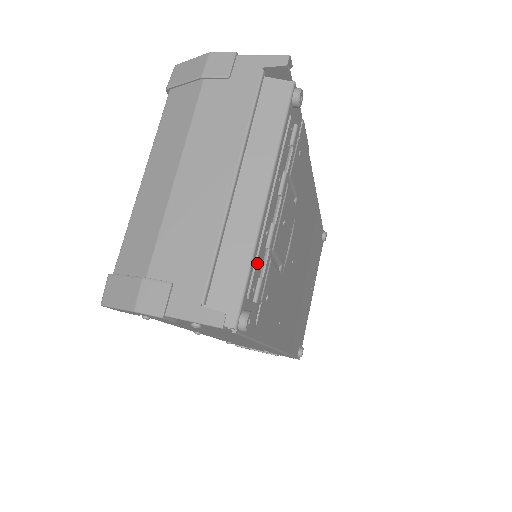
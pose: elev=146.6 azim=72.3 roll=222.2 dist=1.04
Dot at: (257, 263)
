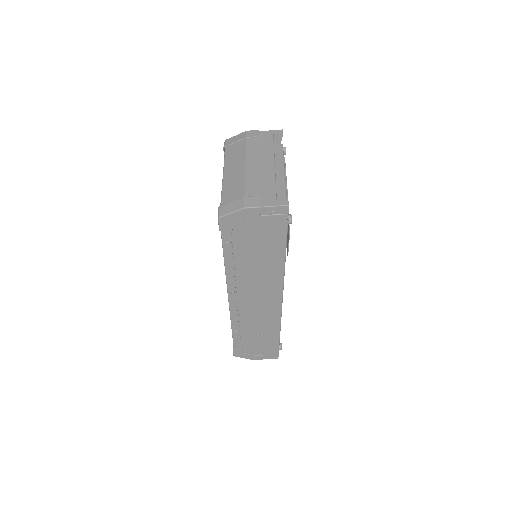
Dot at: occluded
